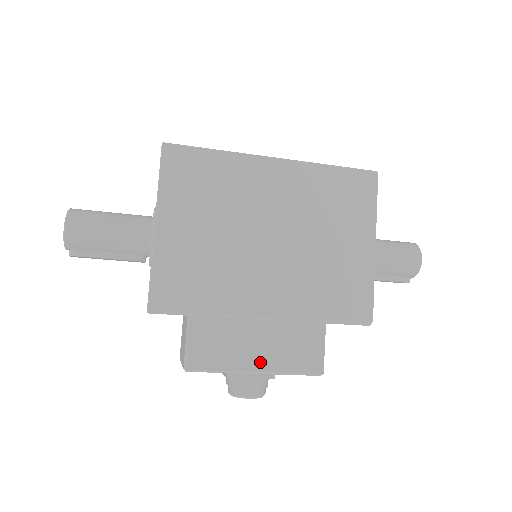
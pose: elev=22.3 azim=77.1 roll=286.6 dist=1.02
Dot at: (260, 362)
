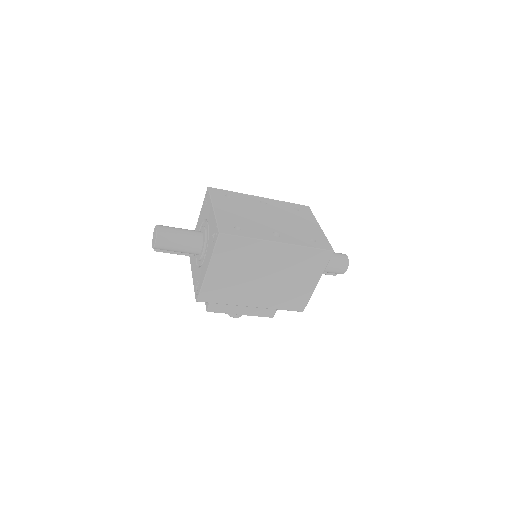
Dot at: (244, 312)
